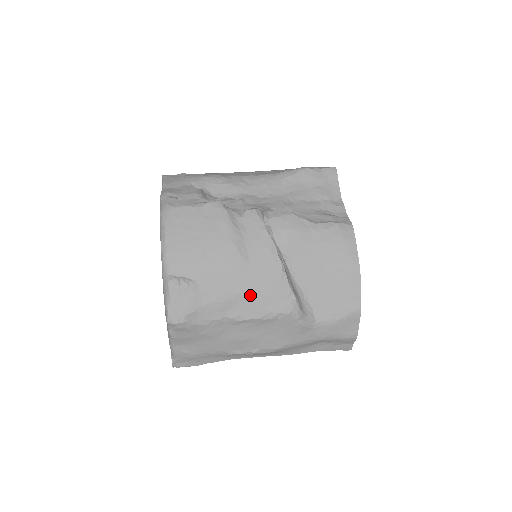
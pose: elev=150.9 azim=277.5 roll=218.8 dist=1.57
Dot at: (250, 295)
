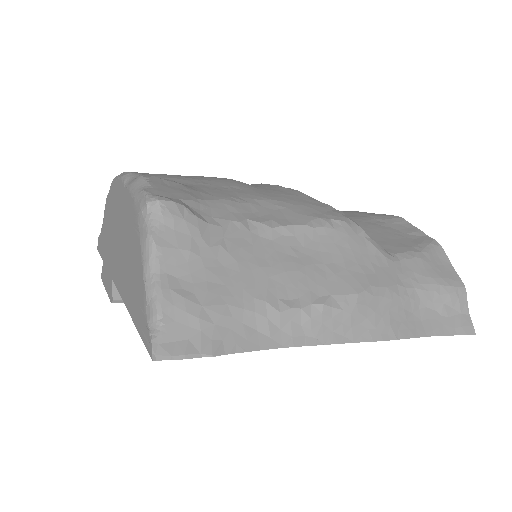
Dot at: (276, 203)
